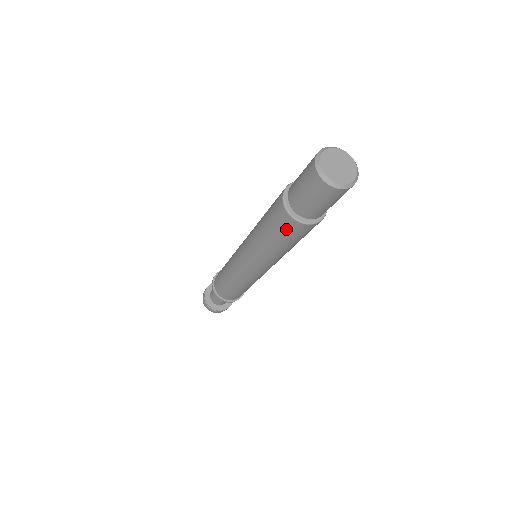
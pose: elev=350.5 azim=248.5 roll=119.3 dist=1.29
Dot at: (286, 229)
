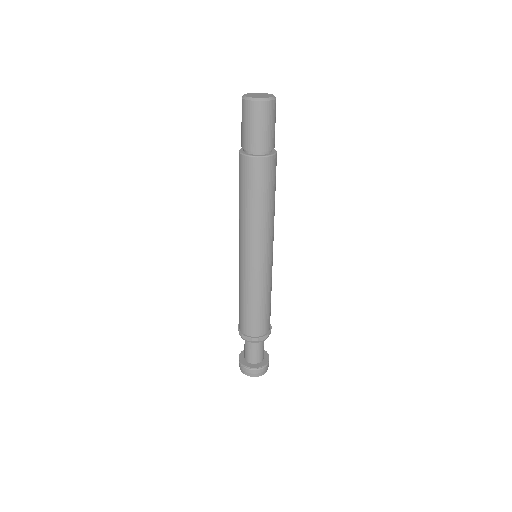
Dot at: (246, 173)
